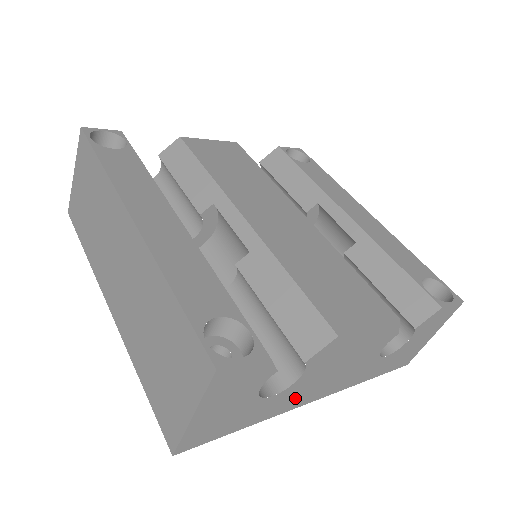
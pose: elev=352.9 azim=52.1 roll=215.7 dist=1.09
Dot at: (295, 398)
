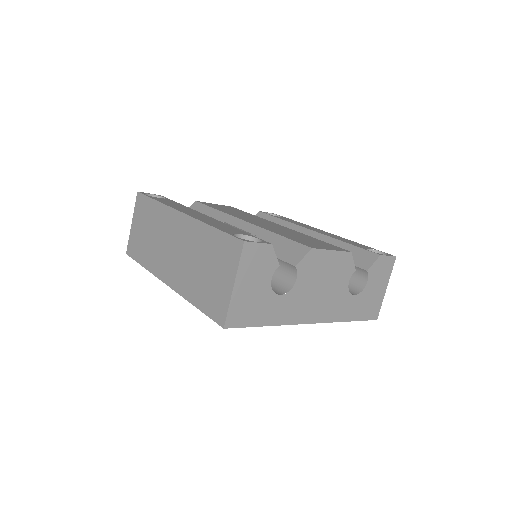
Dot at: (297, 309)
